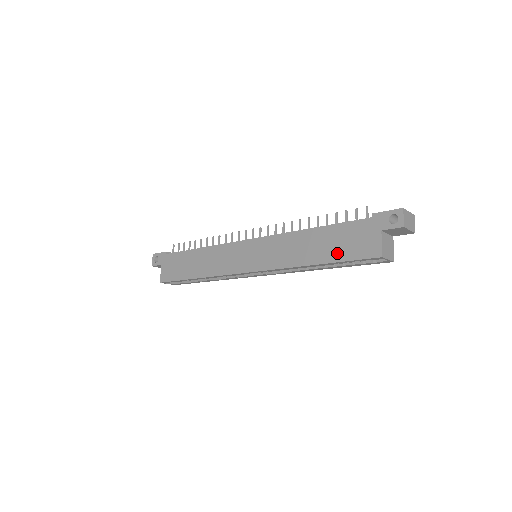
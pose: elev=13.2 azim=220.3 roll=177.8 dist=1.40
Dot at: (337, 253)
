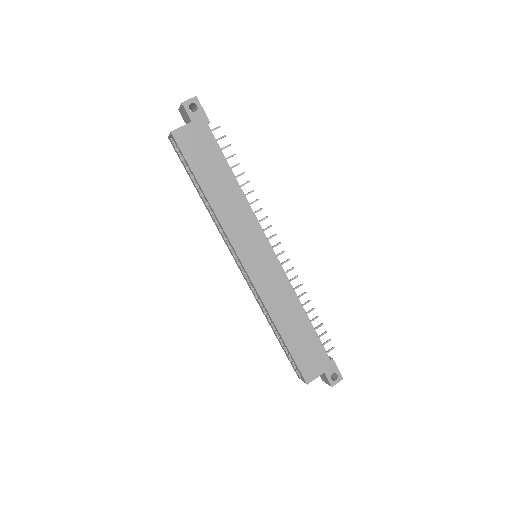
Dot at: (296, 348)
